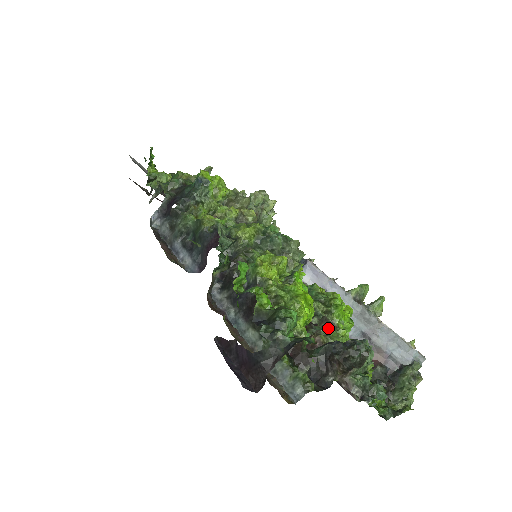
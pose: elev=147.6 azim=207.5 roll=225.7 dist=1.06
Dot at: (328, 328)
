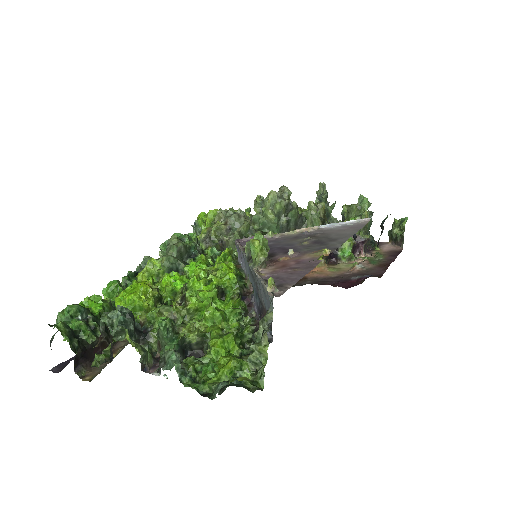
Dot at: (167, 306)
